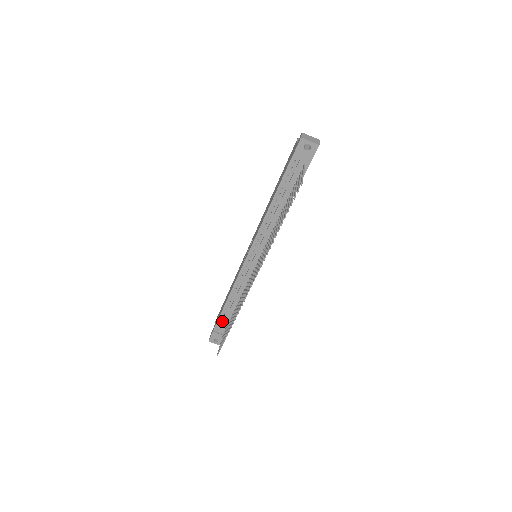
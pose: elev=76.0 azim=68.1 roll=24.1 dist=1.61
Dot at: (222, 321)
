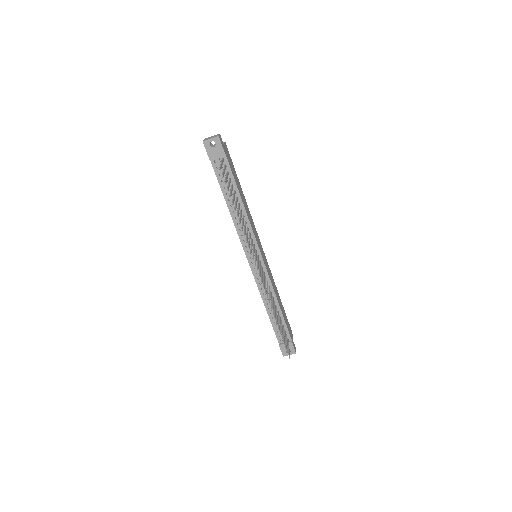
Dot at: (278, 330)
